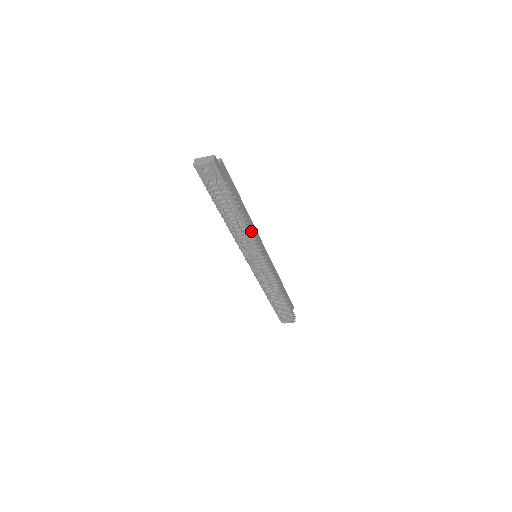
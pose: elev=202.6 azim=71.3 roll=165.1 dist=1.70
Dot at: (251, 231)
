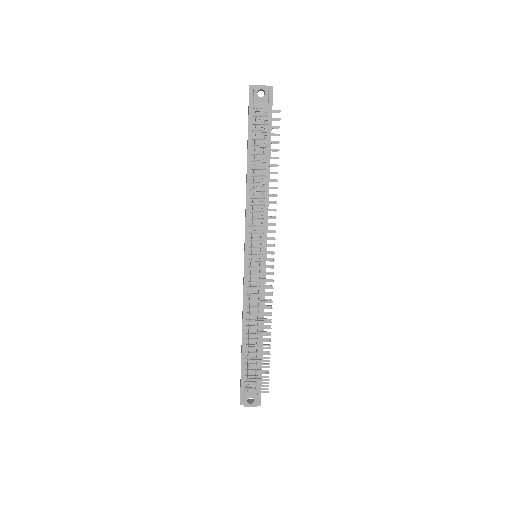
Dot at: (275, 195)
